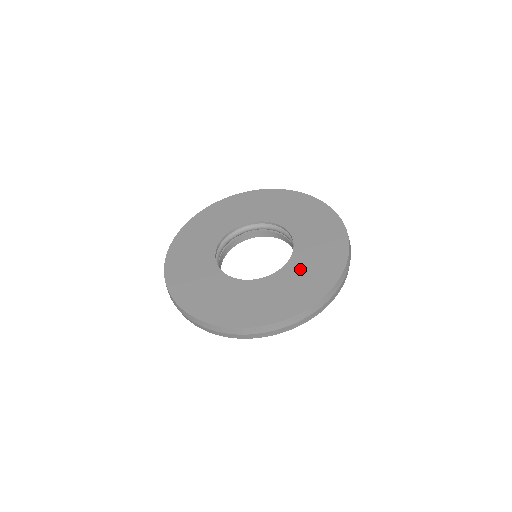
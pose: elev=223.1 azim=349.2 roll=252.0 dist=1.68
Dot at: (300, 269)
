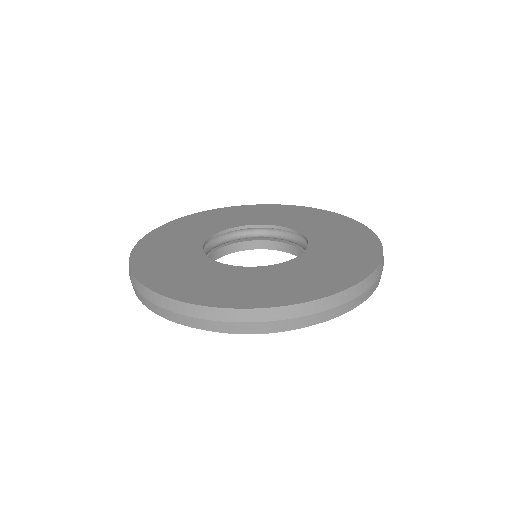
Dot at: (263, 277)
